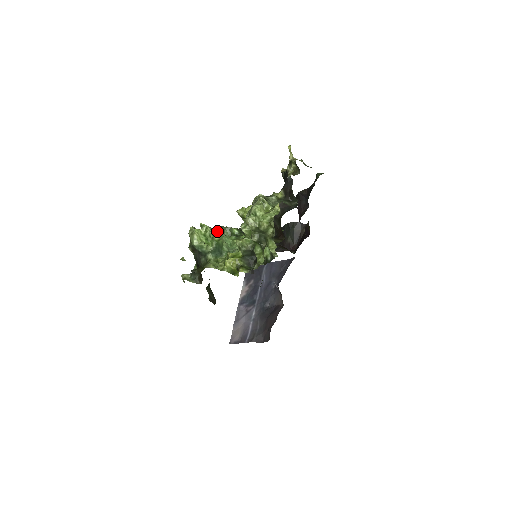
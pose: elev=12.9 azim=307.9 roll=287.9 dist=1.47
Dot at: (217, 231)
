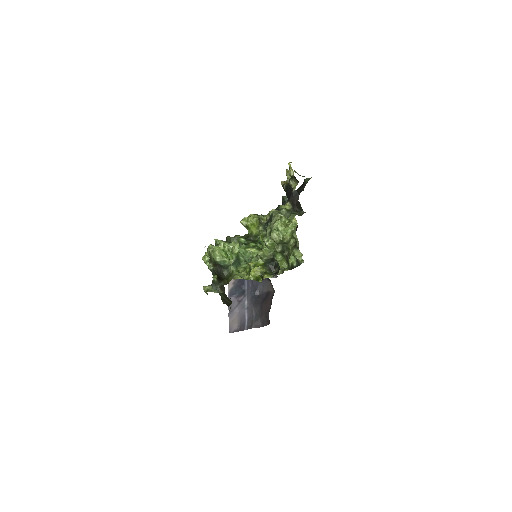
Dot at: (236, 245)
